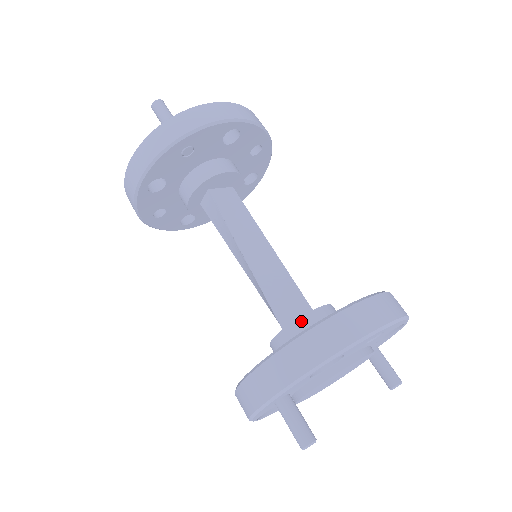
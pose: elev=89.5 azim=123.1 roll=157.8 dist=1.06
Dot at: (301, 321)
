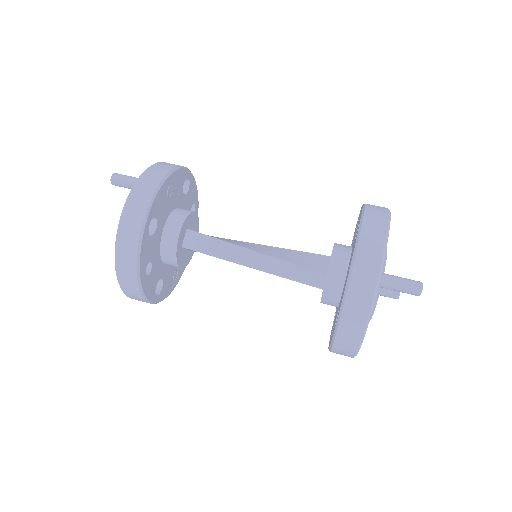
Dot at: (336, 248)
